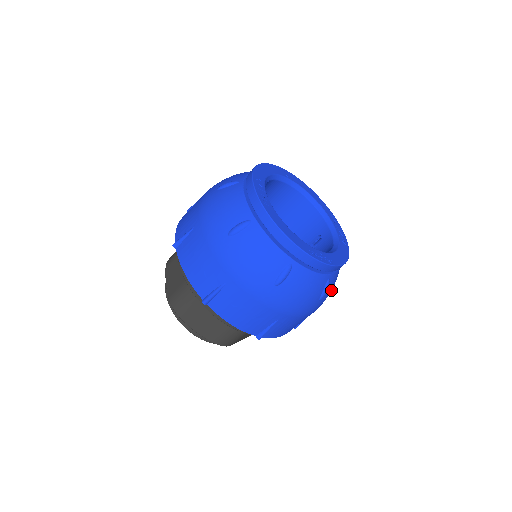
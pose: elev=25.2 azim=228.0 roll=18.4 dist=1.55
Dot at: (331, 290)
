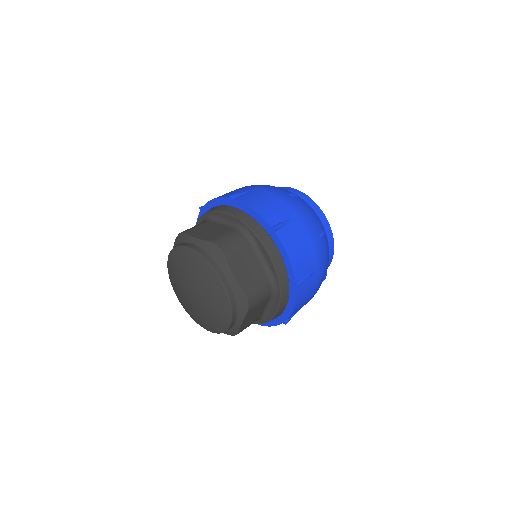
Dot at: occluded
